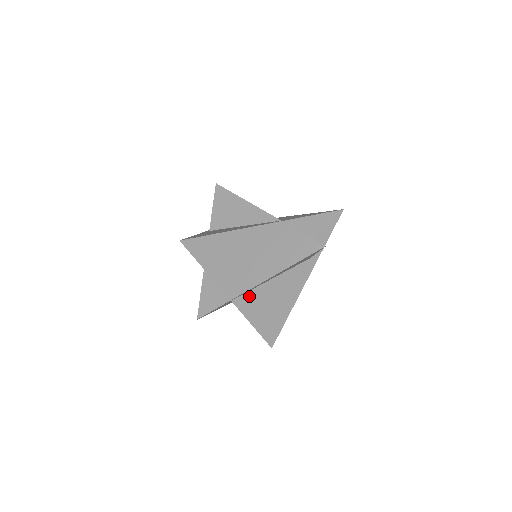
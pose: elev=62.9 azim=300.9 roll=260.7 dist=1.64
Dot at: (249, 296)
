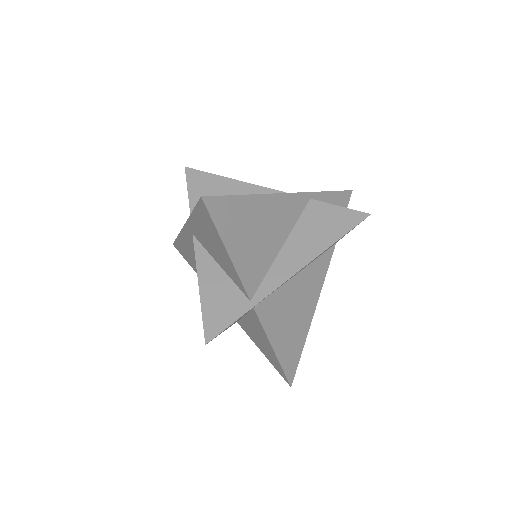
Dot at: (272, 301)
